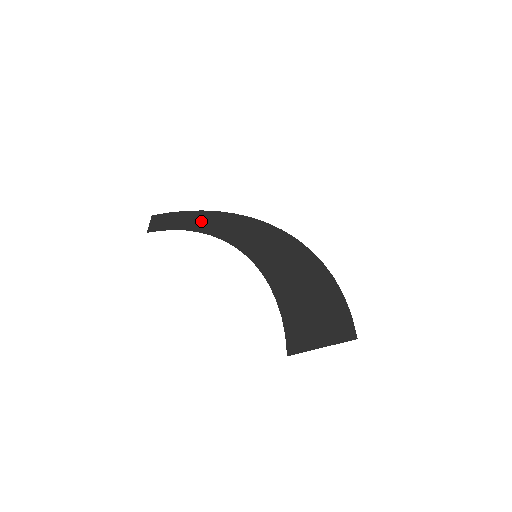
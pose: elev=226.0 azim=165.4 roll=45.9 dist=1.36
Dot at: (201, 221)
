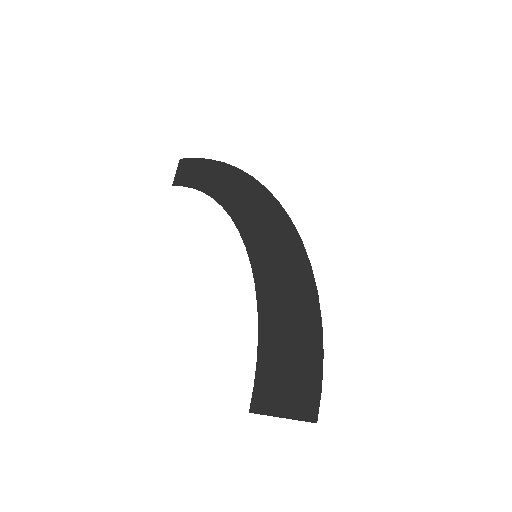
Dot at: (219, 181)
